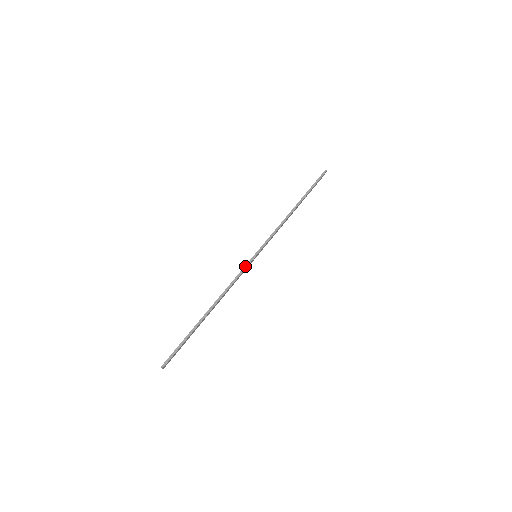
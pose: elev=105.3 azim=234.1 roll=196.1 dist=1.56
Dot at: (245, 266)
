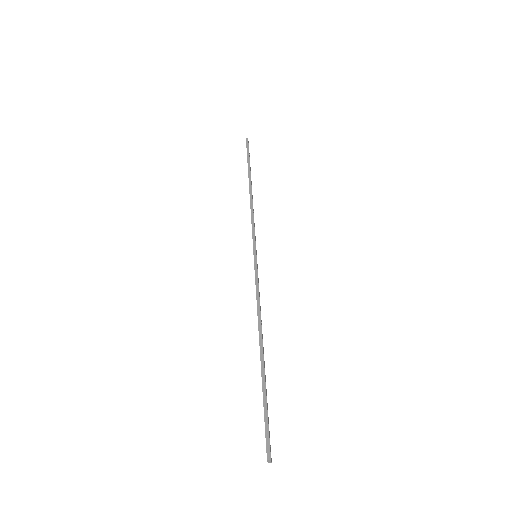
Dot at: (255, 273)
